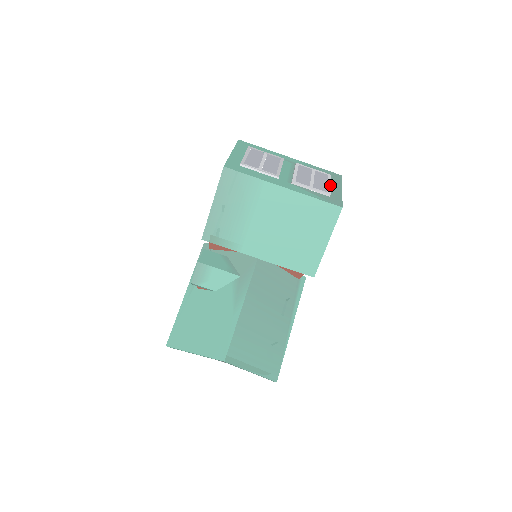
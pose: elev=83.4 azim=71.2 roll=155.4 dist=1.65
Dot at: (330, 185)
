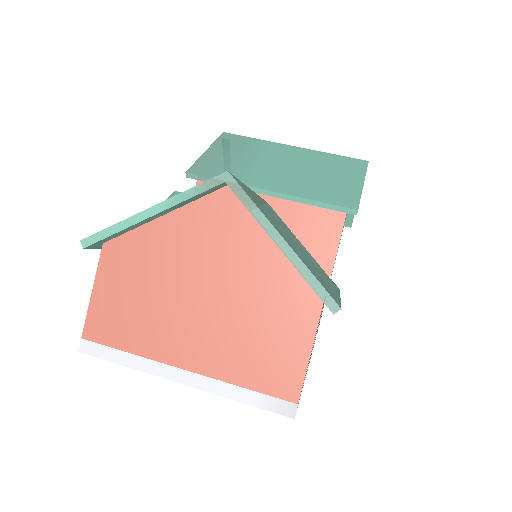
Dot at: occluded
